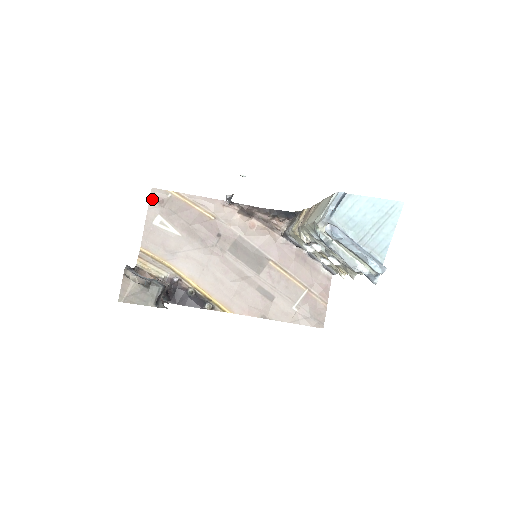
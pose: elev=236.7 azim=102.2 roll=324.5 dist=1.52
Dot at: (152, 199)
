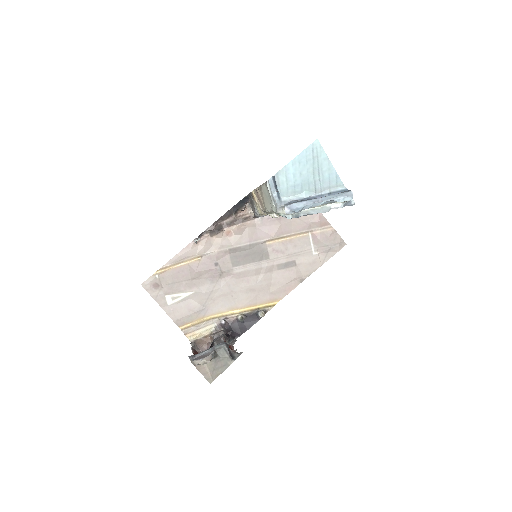
Dot at: (150, 291)
